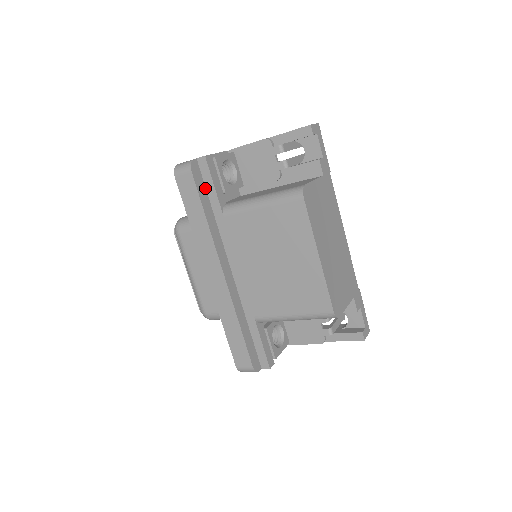
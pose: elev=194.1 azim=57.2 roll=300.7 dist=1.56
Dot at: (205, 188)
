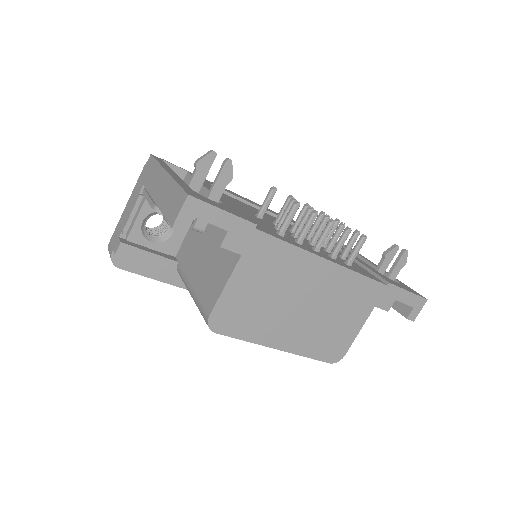
Dot at: occluded
